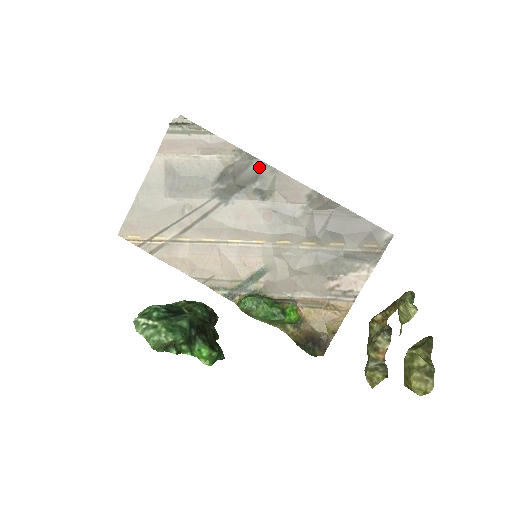
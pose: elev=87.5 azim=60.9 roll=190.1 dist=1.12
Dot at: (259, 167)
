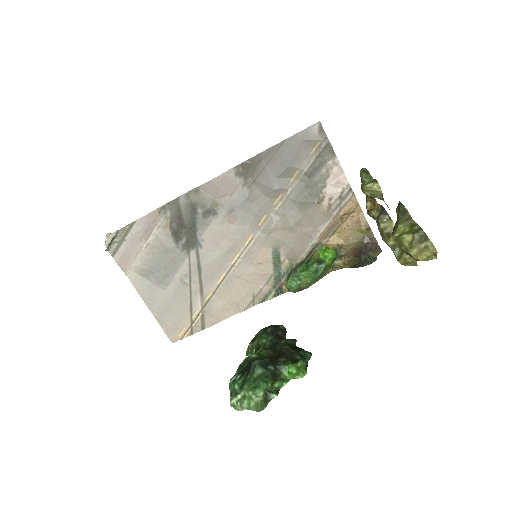
Dot at: (186, 201)
